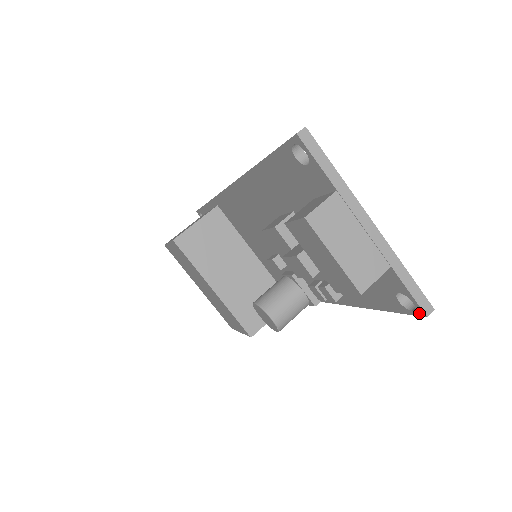
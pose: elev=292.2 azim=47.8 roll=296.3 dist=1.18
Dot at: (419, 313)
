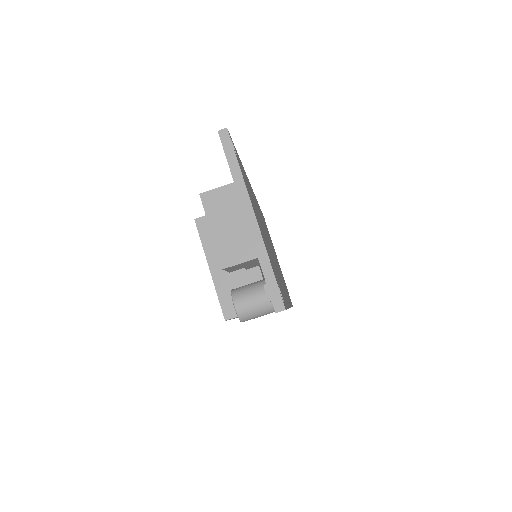
Dot at: (275, 309)
